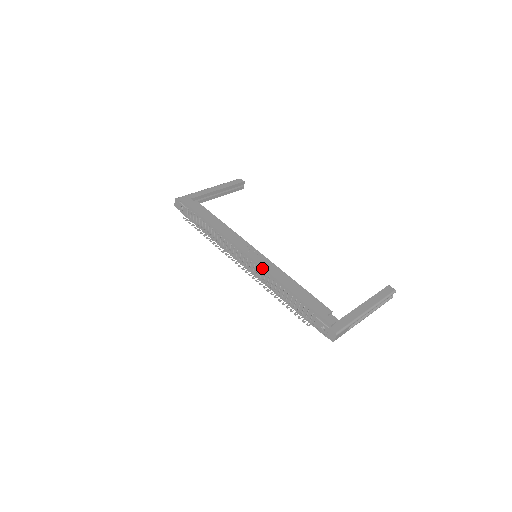
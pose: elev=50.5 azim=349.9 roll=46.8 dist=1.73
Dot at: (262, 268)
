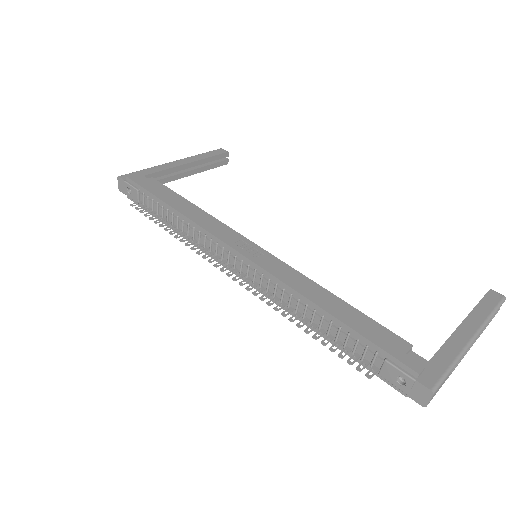
Dot at: (269, 274)
